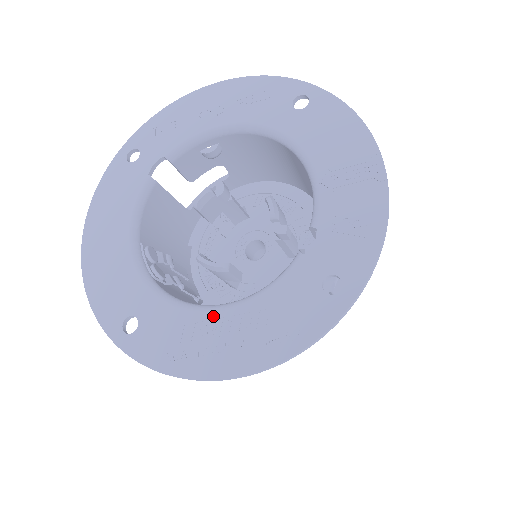
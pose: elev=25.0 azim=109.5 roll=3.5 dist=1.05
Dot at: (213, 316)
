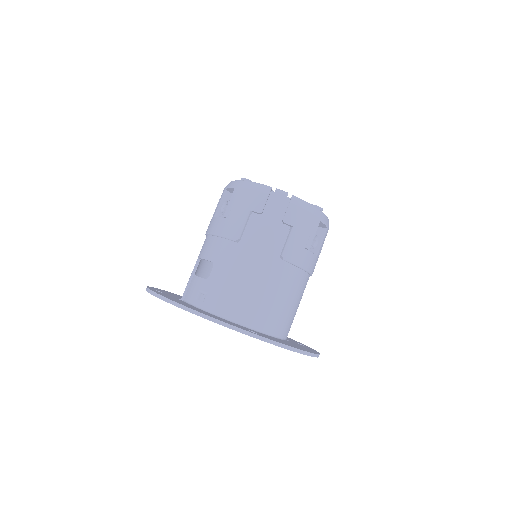
Dot at: occluded
